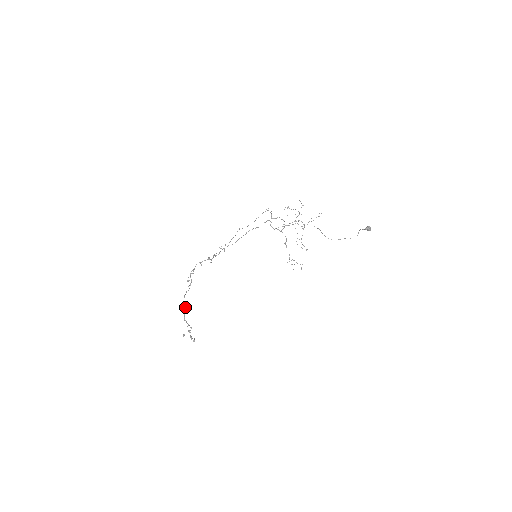
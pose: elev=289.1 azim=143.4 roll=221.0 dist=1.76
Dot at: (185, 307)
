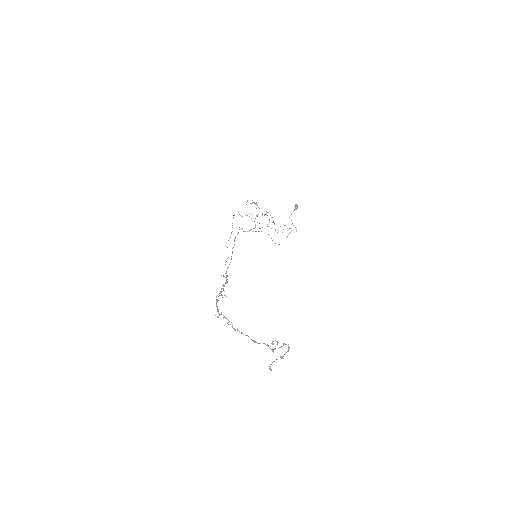
Dot at: (246, 335)
